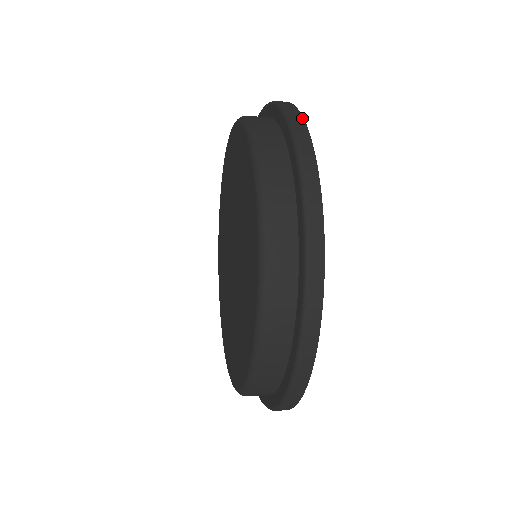
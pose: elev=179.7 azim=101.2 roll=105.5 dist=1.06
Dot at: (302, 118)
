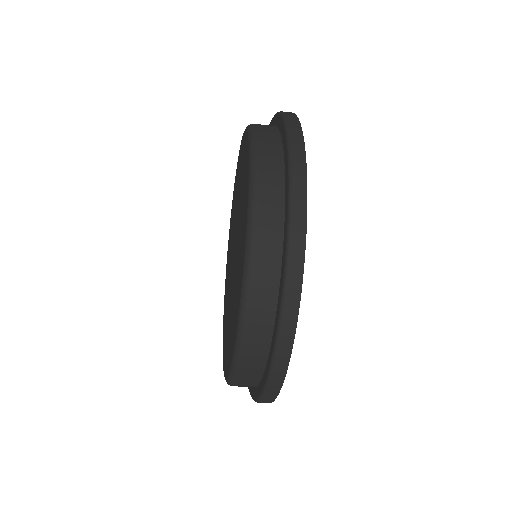
Dot at: (294, 114)
